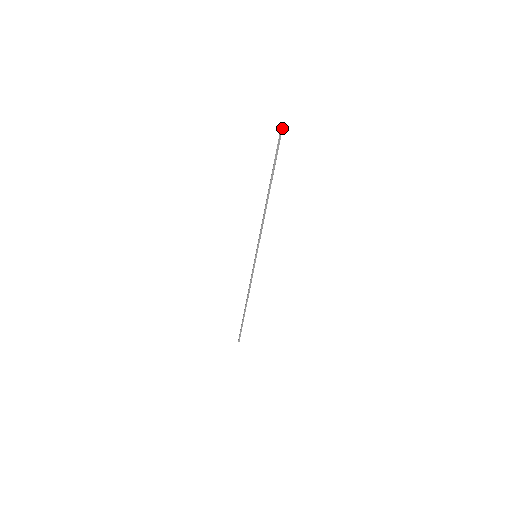
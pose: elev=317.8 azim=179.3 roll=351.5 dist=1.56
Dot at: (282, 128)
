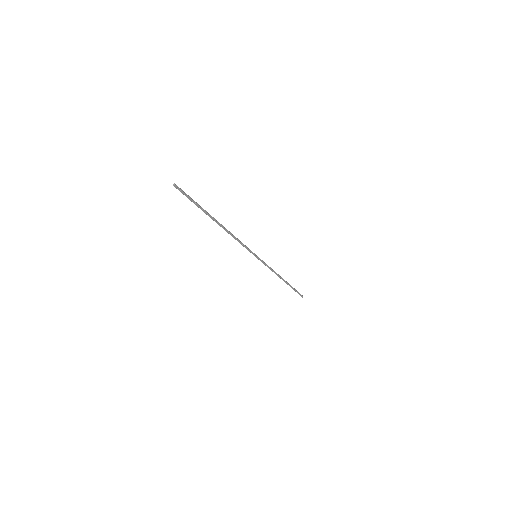
Dot at: (177, 187)
